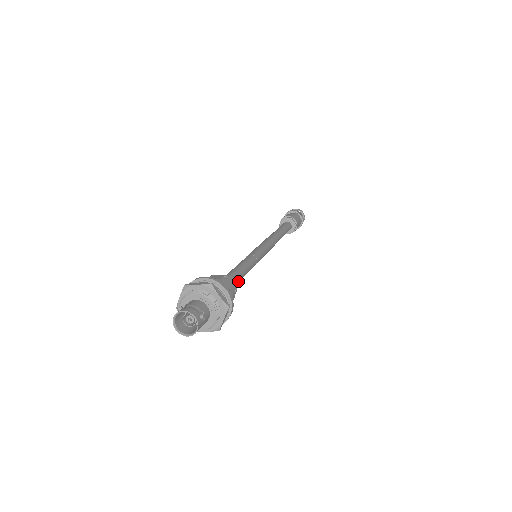
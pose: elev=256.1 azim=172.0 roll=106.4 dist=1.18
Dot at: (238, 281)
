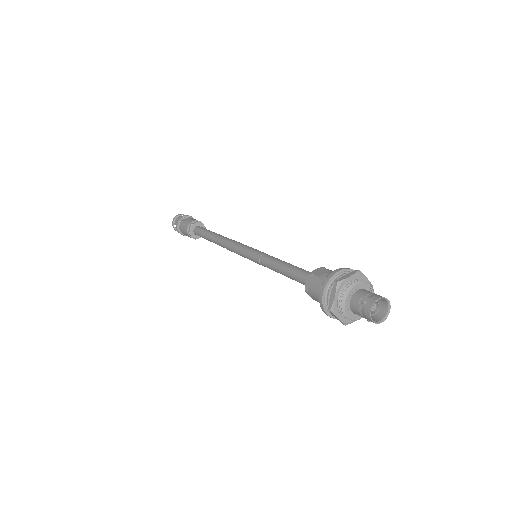
Dot at: occluded
